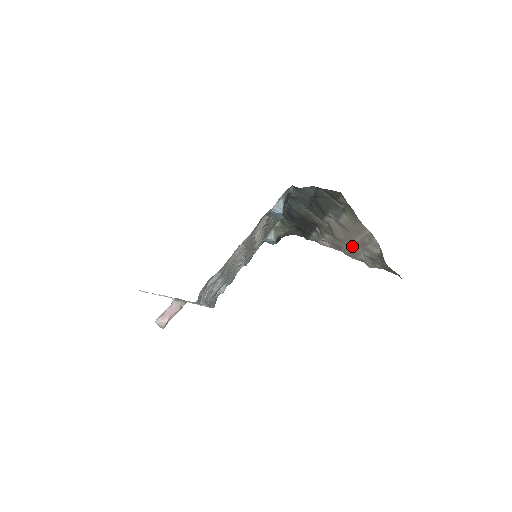
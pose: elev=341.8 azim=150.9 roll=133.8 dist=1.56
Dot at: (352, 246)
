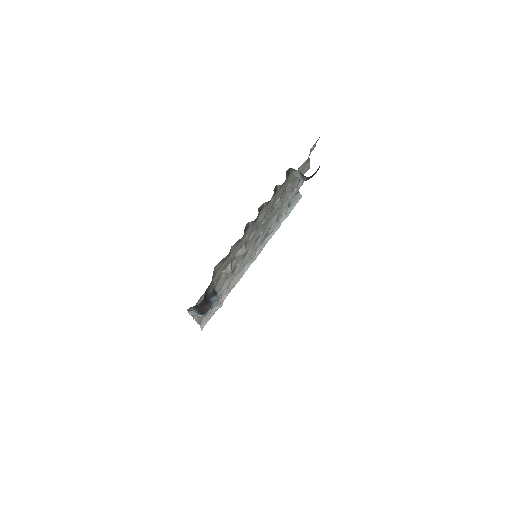
Dot at: occluded
